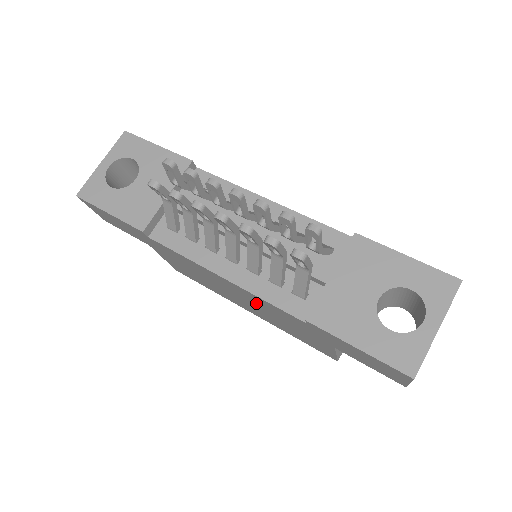
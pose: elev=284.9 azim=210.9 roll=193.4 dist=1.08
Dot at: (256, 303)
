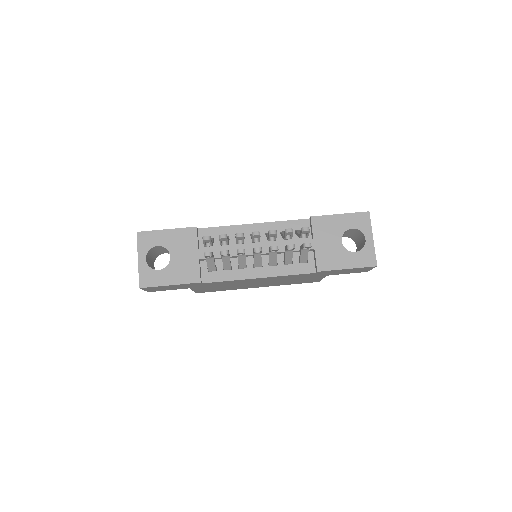
Dot at: occluded
